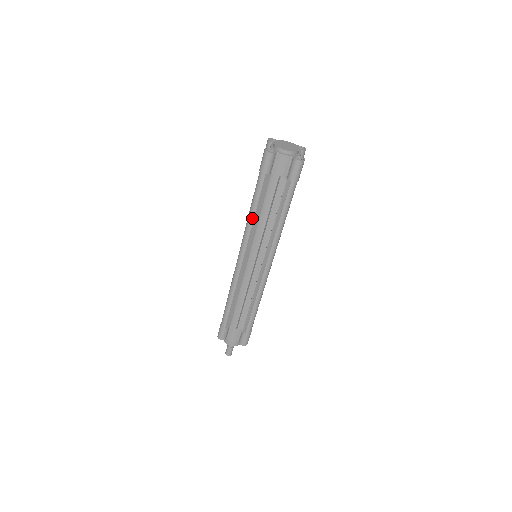
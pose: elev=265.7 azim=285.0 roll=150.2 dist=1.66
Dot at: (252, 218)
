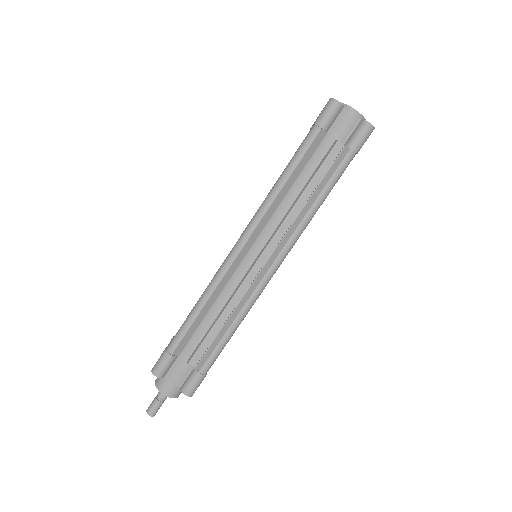
Dot at: (280, 186)
